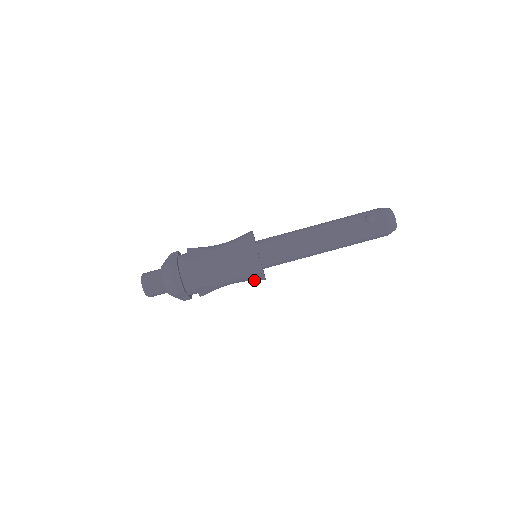
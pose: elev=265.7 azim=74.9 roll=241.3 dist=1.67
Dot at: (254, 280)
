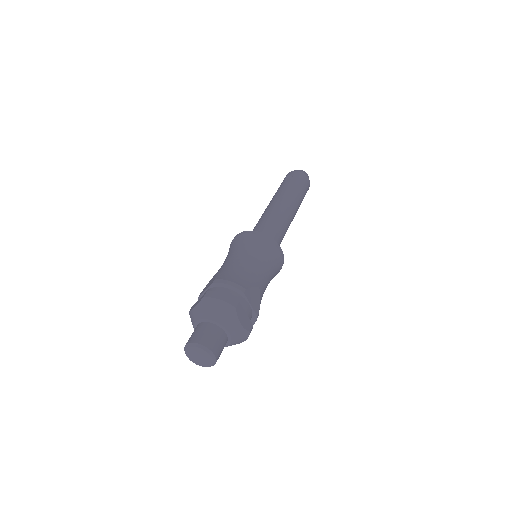
Dot at: (277, 264)
